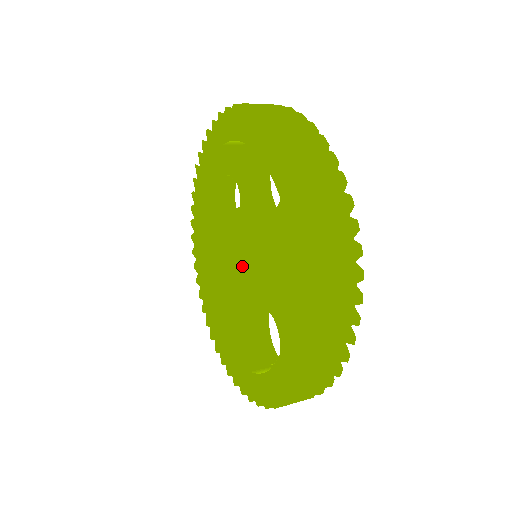
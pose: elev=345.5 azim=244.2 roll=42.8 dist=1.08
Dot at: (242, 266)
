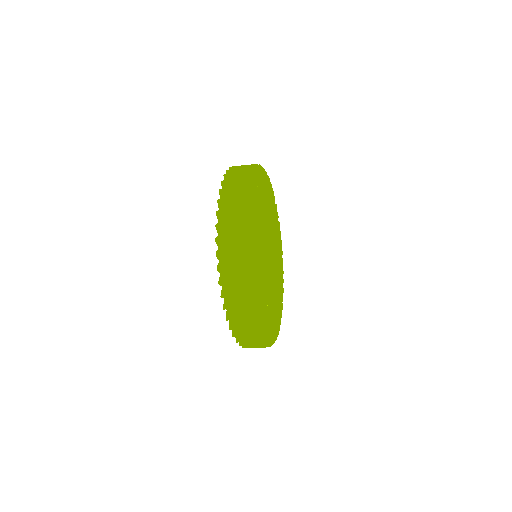
Dot at: occluded
